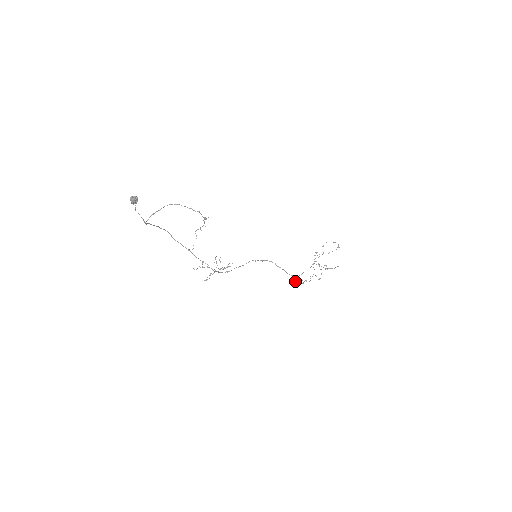
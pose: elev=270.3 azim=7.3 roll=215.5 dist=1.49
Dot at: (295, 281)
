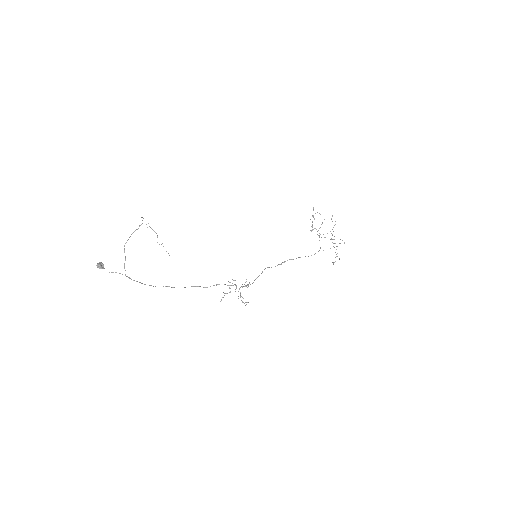
Dot at: occluded
